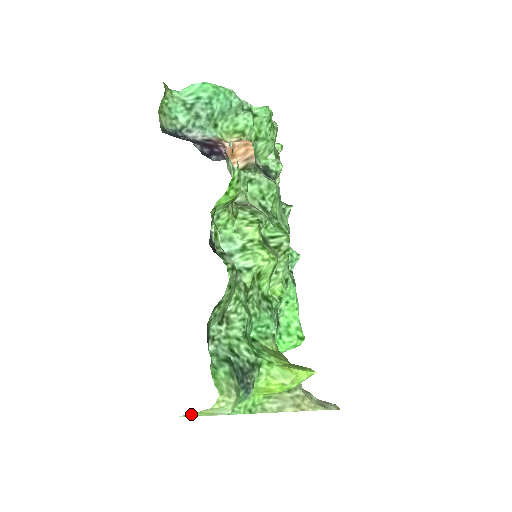
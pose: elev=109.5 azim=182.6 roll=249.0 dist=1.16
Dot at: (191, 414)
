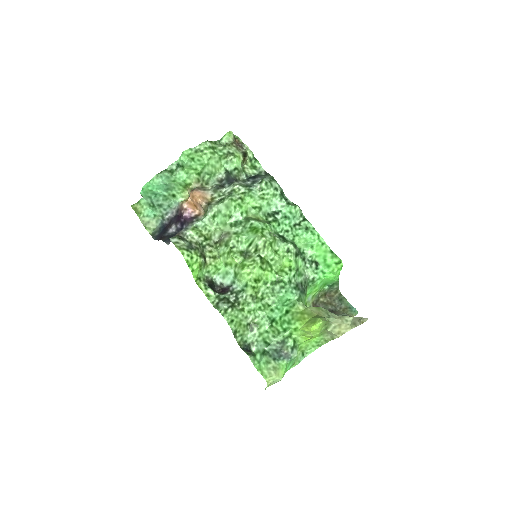
Dot at: occluded
